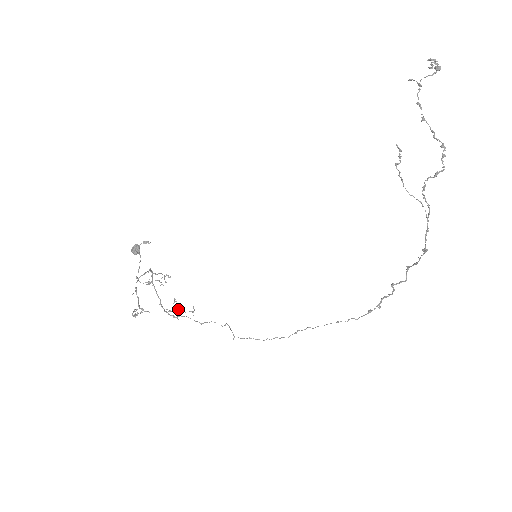
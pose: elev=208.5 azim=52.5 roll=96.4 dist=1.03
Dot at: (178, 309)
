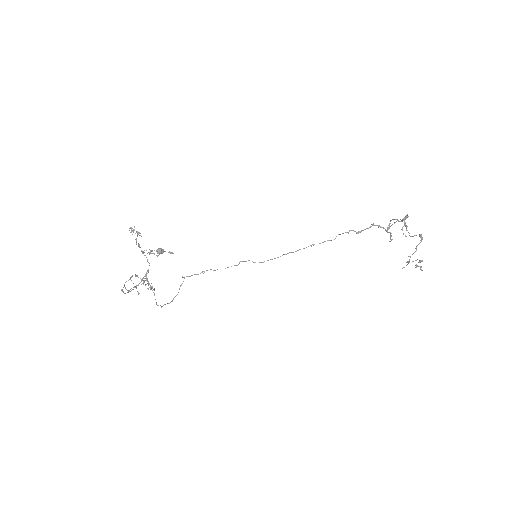
Dot at: occluded
